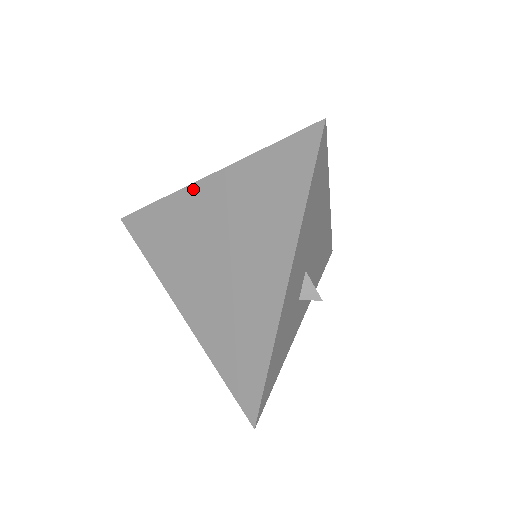
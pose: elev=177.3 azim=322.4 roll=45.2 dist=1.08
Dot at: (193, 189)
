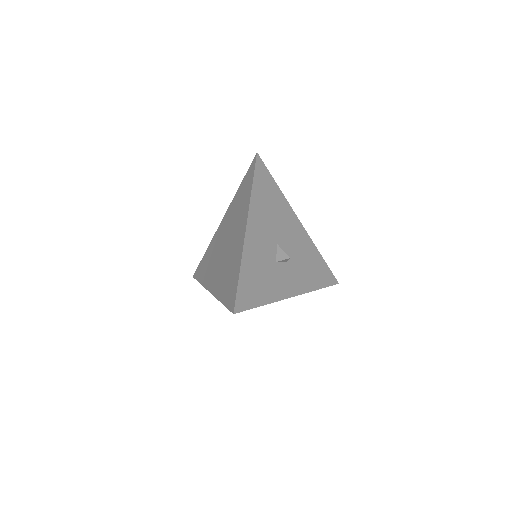
Dot at: (218, 229)
